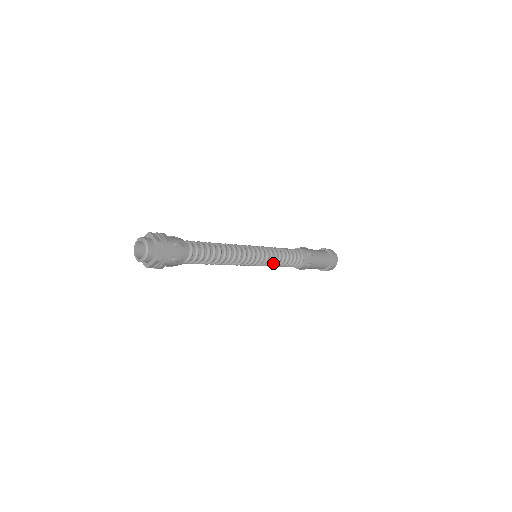
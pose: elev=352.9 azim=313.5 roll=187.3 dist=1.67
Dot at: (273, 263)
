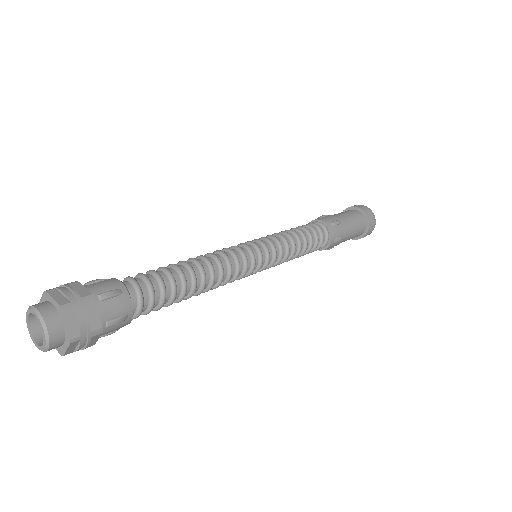
Dot at: (285, 258)
